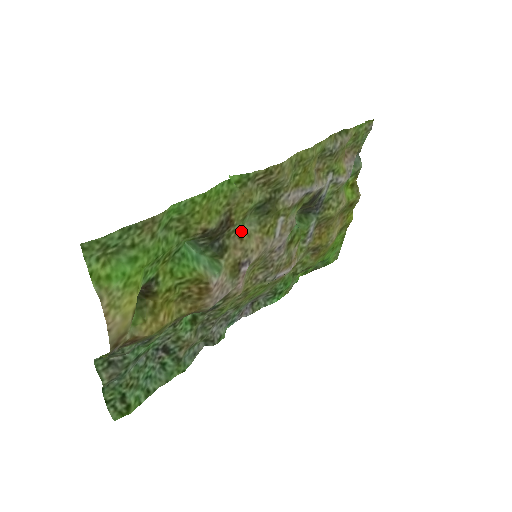
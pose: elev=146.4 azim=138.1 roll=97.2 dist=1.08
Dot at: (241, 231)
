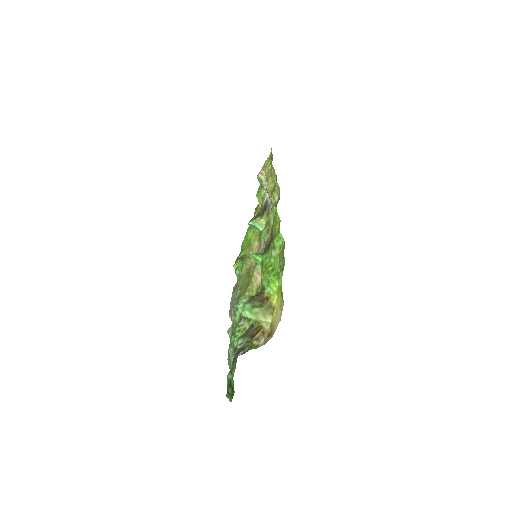
Dot at: (266, 240)
